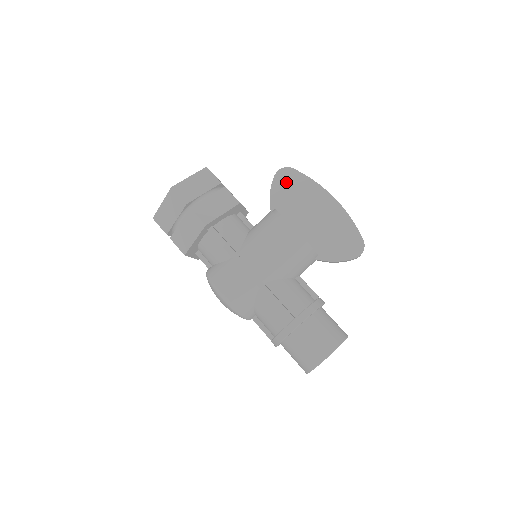
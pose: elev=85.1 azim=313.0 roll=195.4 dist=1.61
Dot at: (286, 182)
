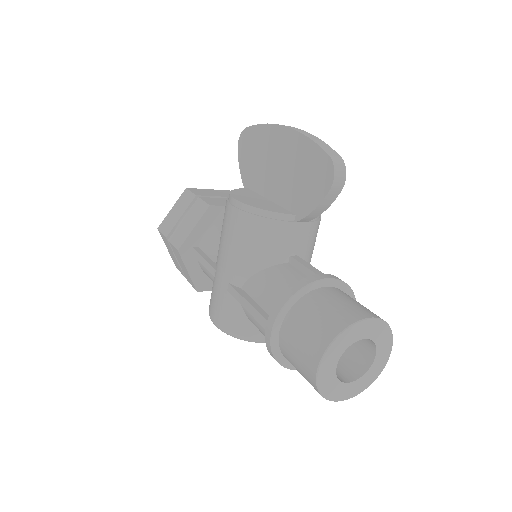
Dot at: (246, 149)
